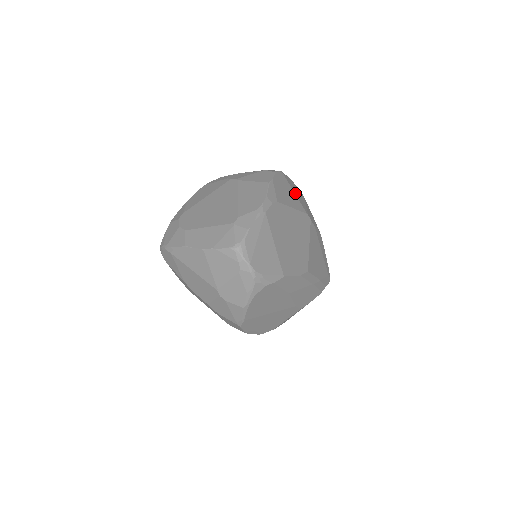
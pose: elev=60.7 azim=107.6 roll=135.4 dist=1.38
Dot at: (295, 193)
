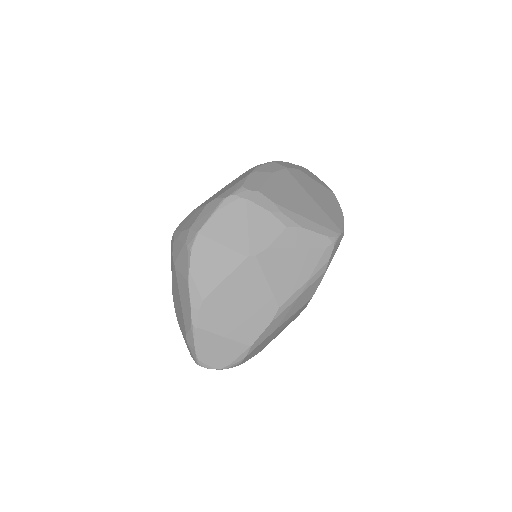
Dot at: (224, 242)
